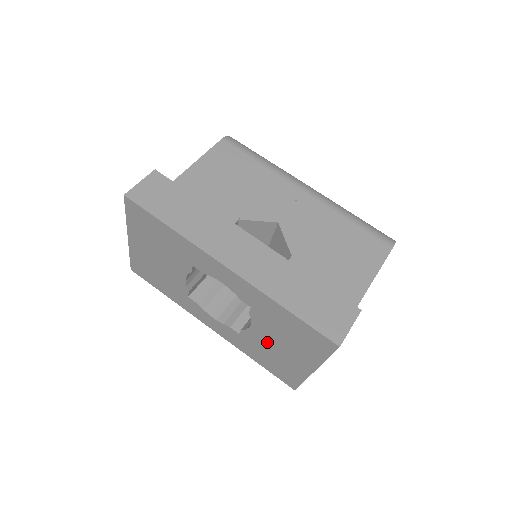
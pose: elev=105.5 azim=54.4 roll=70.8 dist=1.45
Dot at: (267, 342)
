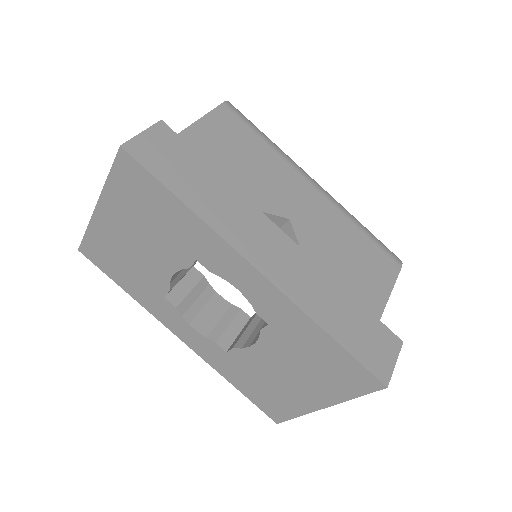
Dot at: (268, 367)
